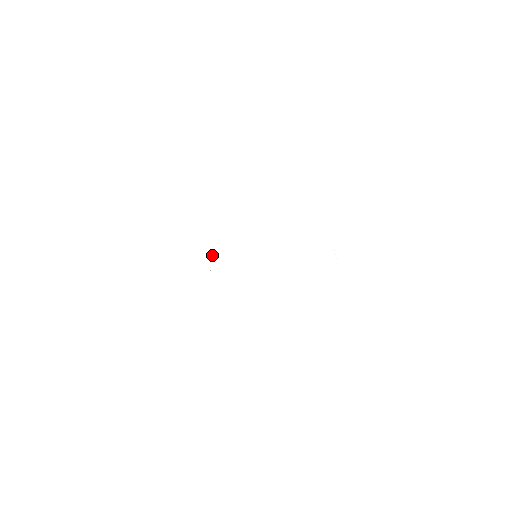
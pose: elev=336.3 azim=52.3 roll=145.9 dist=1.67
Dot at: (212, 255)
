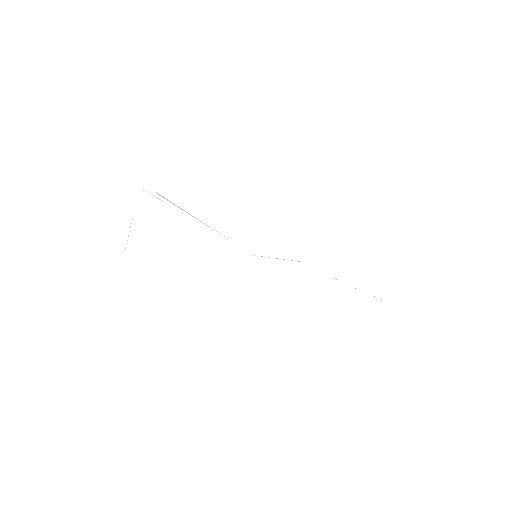
Dot at: (161, 195)
